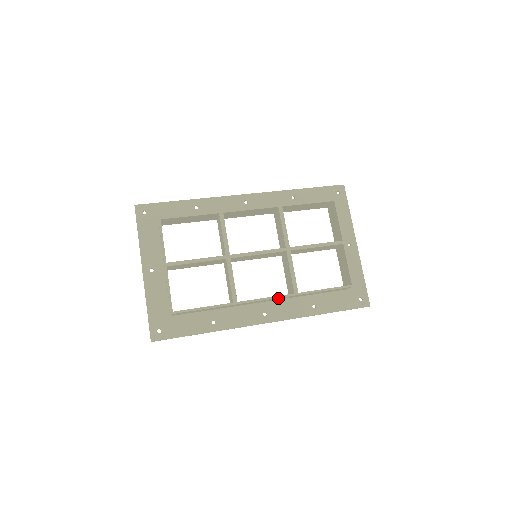
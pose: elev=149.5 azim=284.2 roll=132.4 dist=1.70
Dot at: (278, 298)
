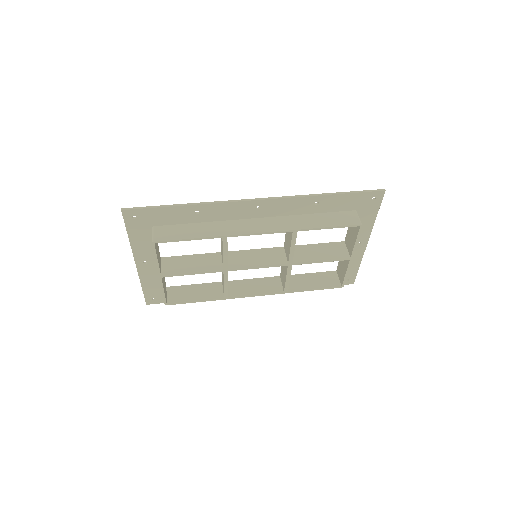
Dot at: (268, 291)
